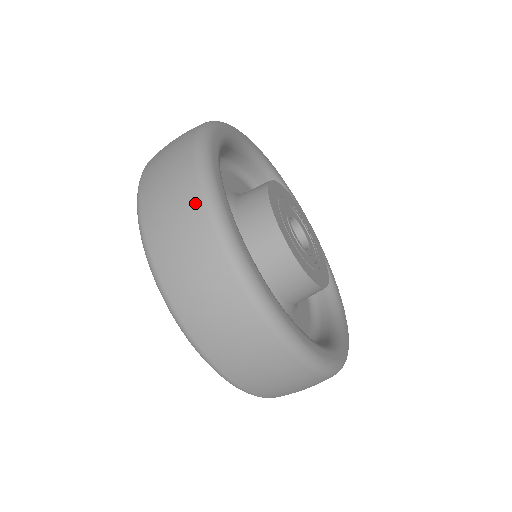
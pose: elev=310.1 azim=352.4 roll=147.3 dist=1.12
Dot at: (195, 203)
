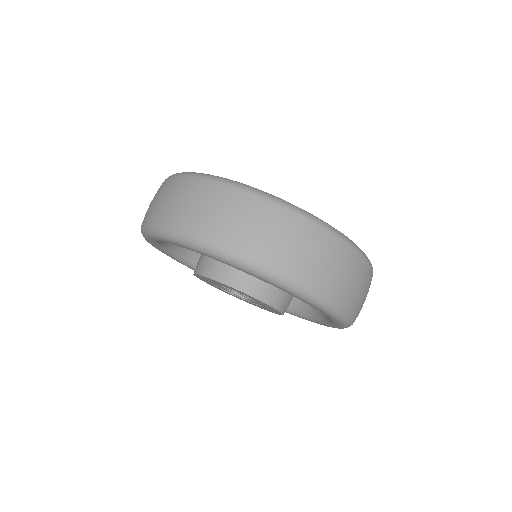
Dot at: (170, 181)
